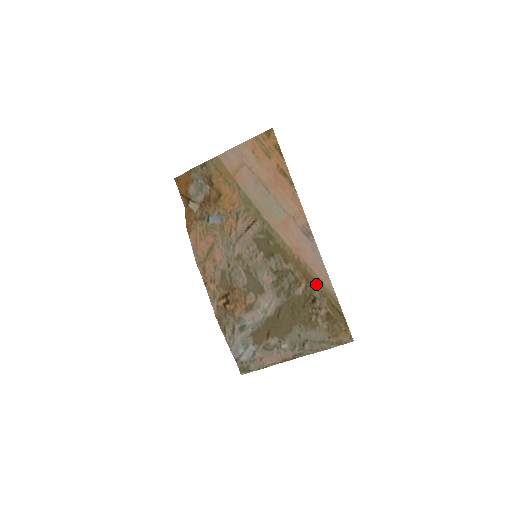
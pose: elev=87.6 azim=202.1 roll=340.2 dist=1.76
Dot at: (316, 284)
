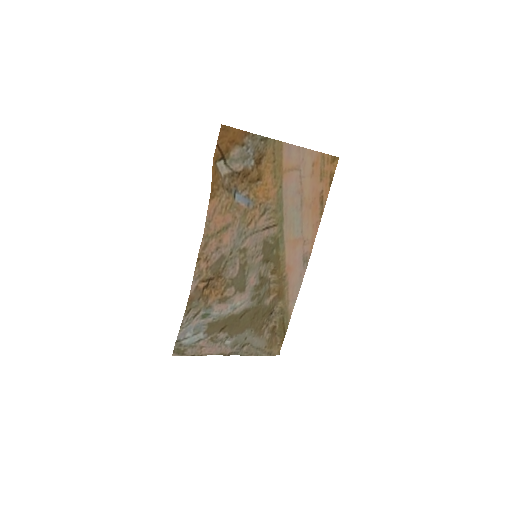
Dot at: (283, 301)
